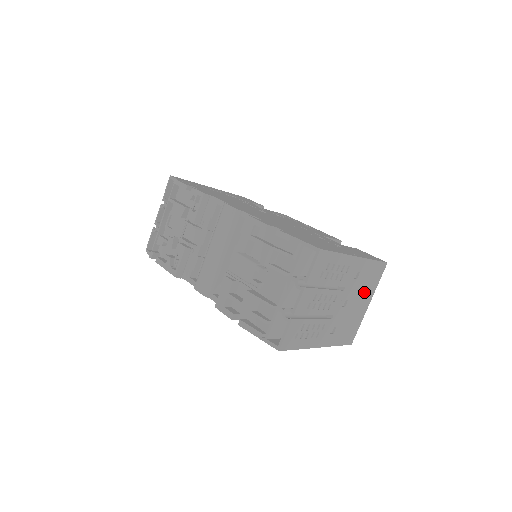
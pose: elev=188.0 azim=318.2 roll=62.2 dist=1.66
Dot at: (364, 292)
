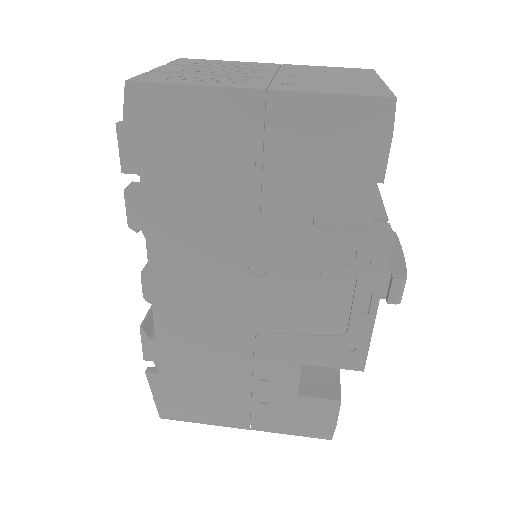
Dot at: occluded
